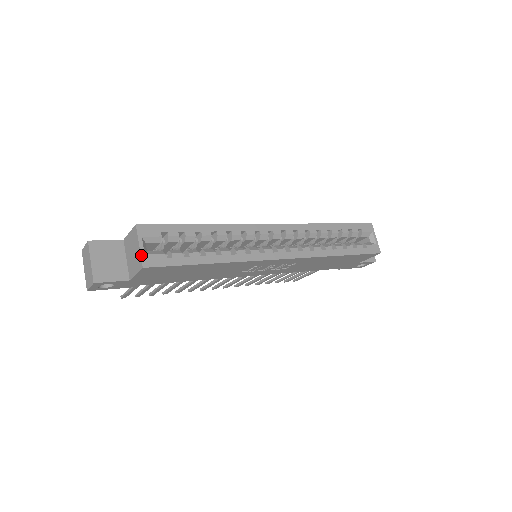
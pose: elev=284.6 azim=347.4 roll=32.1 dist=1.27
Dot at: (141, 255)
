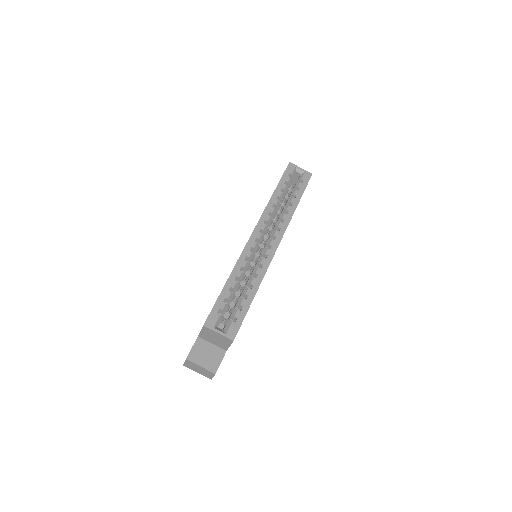
Dot at: (225, 336)
